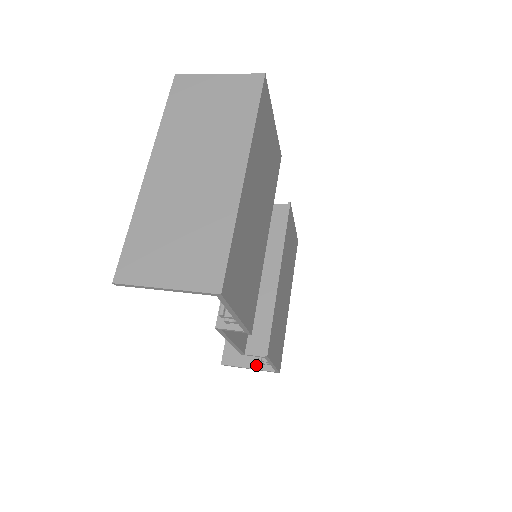
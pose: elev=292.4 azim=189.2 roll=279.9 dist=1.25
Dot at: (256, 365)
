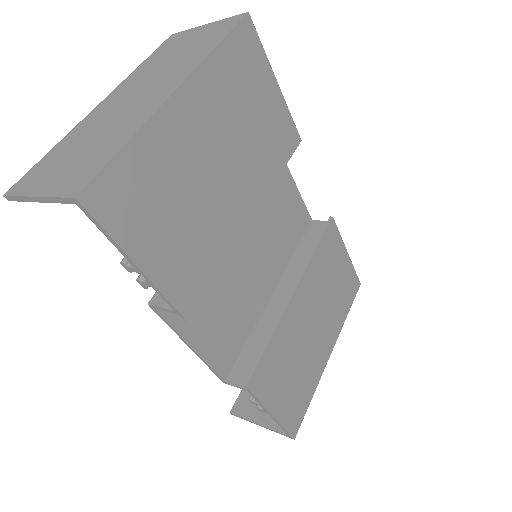
Dot at: (268, 422)
